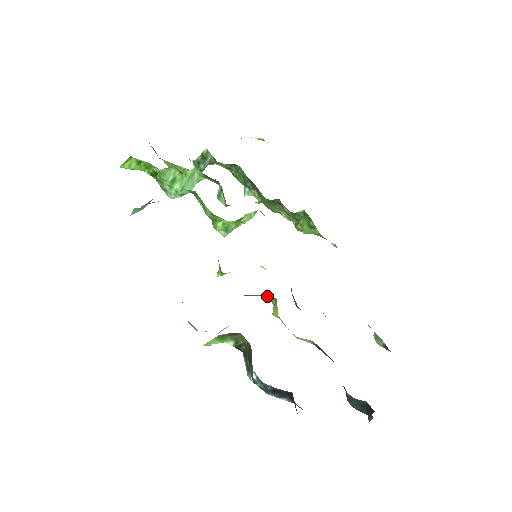
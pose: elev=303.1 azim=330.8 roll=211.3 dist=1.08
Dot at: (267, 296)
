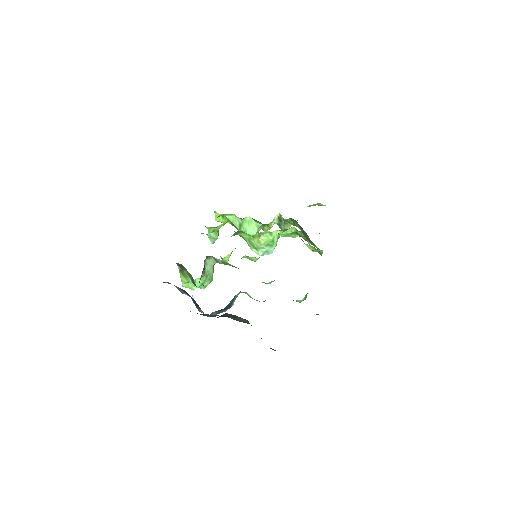
Dot at: (227, 263)
